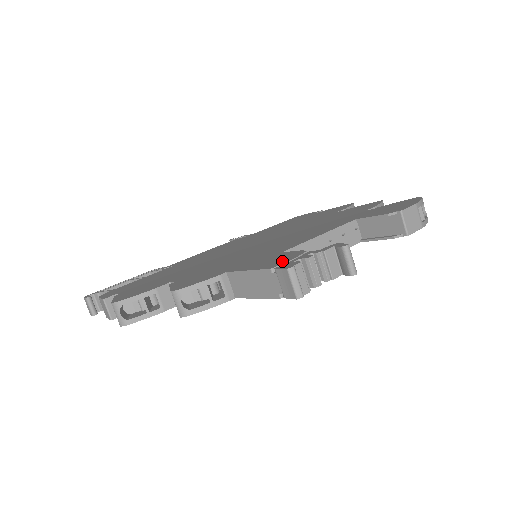
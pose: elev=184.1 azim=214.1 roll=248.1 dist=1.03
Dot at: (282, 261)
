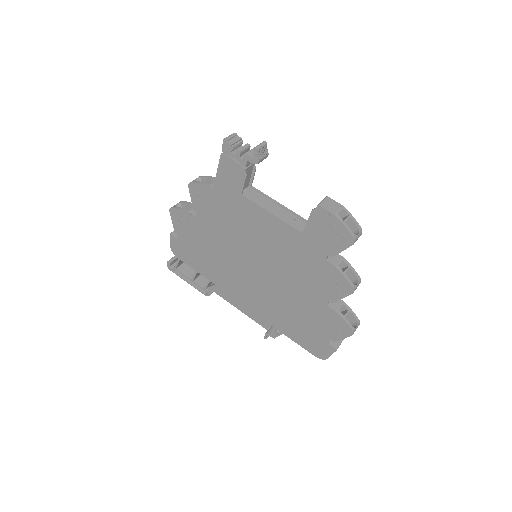
Dot at: occluded
